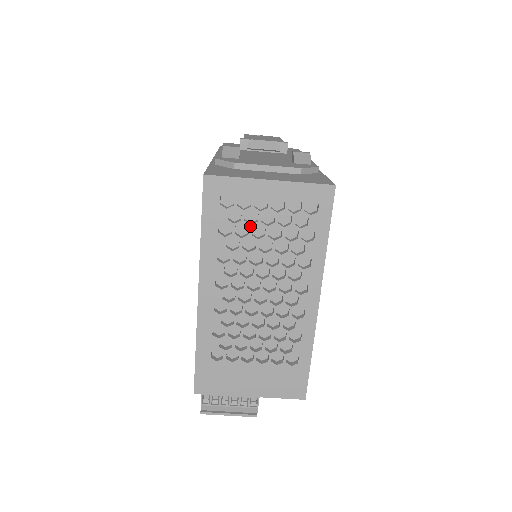
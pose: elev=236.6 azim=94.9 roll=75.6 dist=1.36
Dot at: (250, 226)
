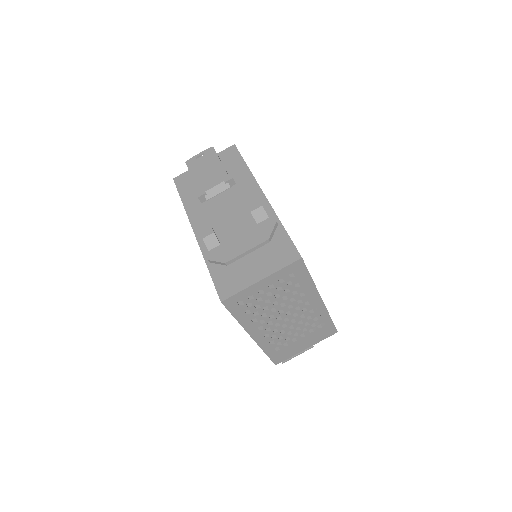
Dot at: (263, 301)
